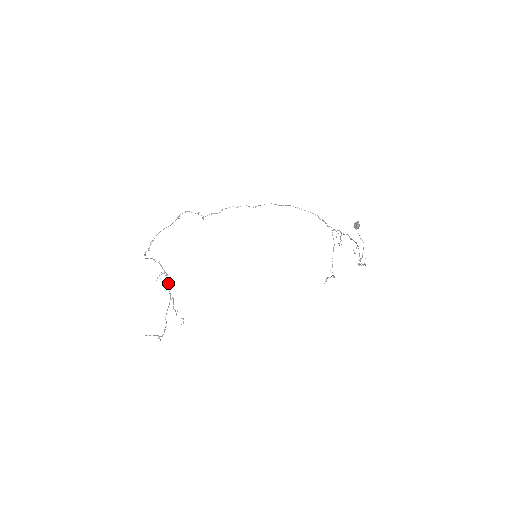
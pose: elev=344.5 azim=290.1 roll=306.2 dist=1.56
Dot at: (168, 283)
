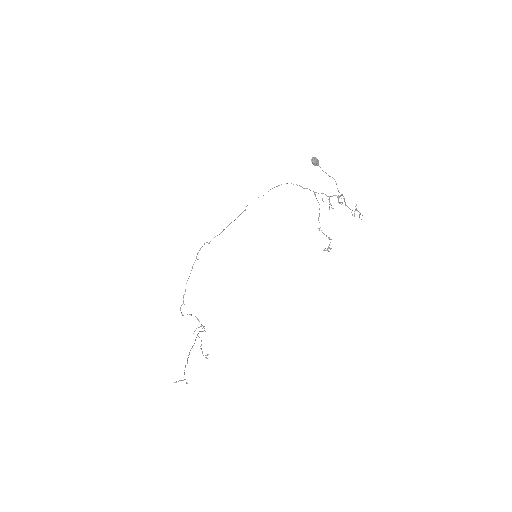
Dot at: (201, 331)
